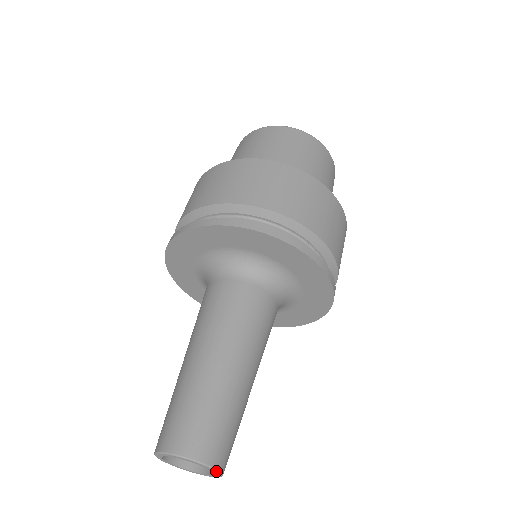
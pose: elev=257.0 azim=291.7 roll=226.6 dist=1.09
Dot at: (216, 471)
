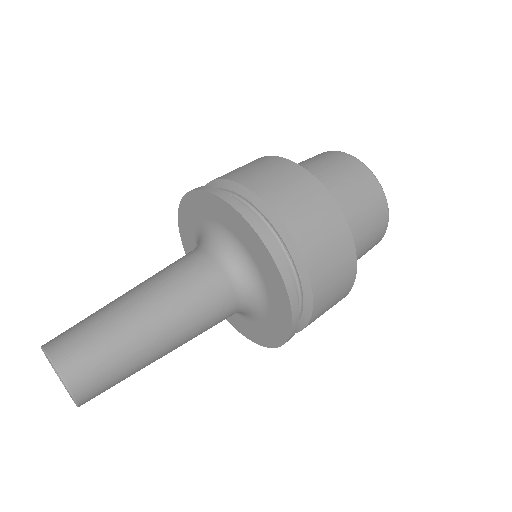
Dot at: (65, 386)
